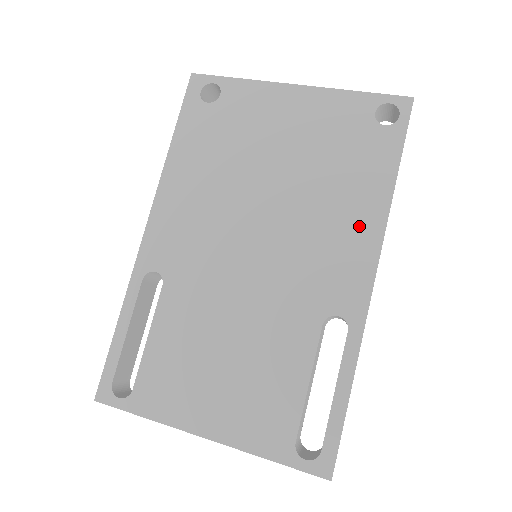
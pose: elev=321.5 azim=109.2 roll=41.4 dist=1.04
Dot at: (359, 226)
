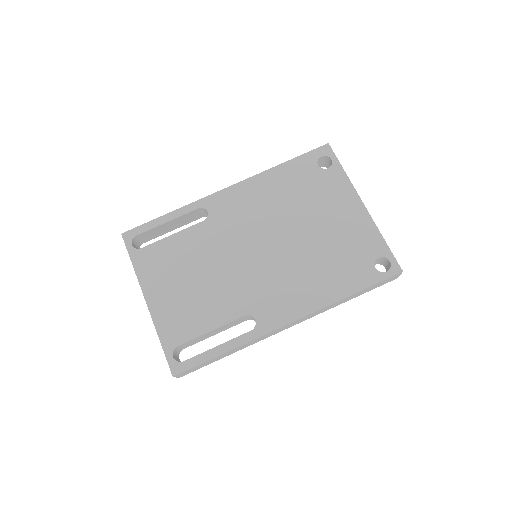
Dot at: (310, 296)
